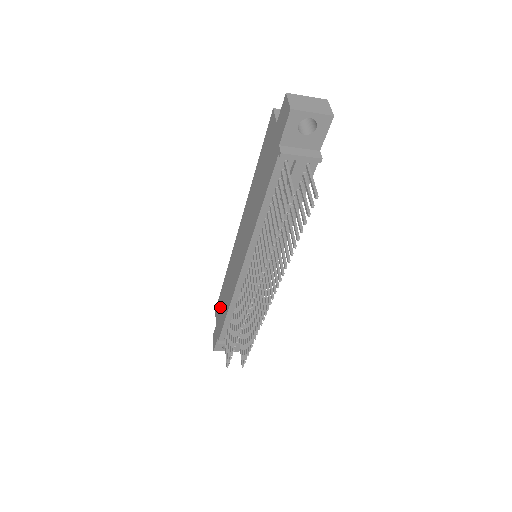
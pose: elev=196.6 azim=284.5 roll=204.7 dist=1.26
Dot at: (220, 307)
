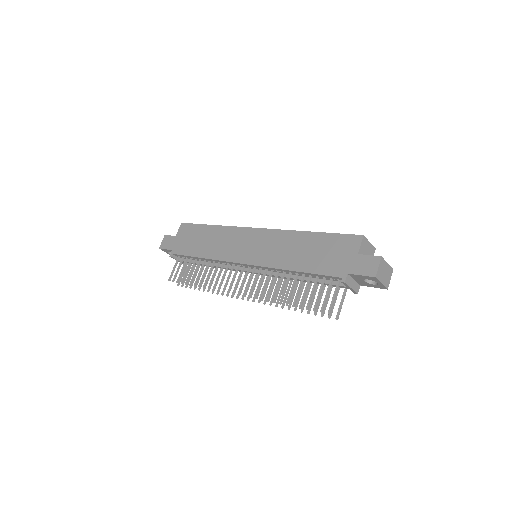
Dot at: (192, 235)
